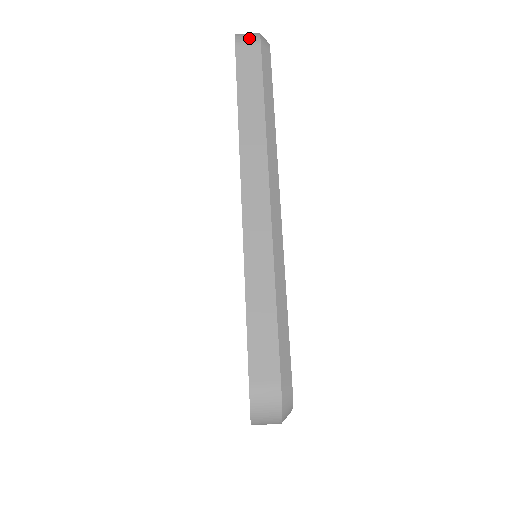
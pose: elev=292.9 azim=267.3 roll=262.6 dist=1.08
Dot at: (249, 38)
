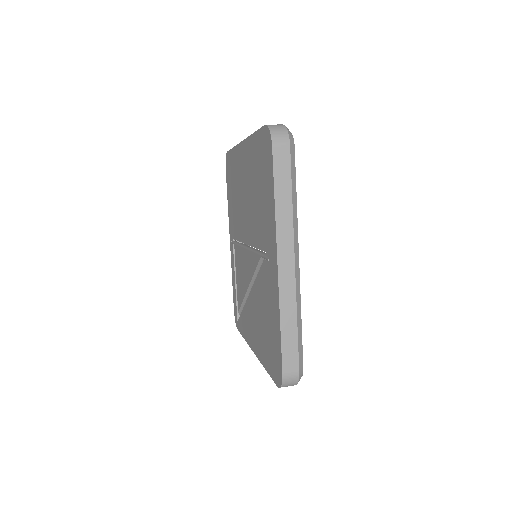
Dot at: occluded
